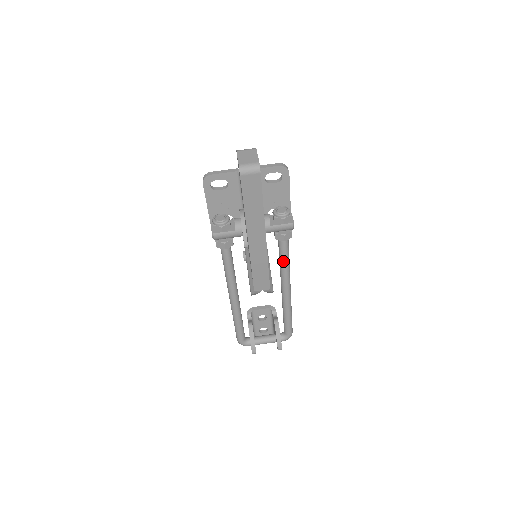
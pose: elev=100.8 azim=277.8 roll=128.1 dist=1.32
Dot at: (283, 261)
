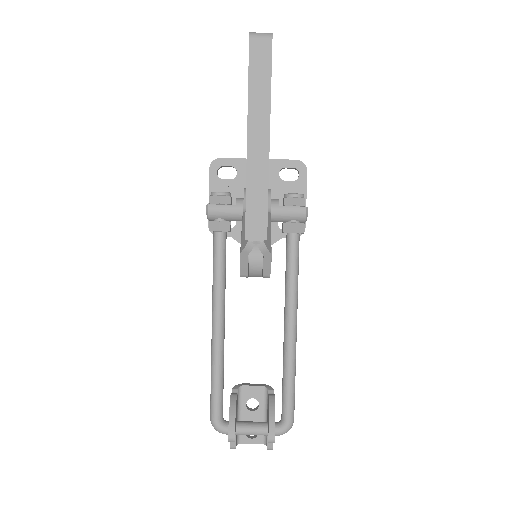
Dot at: (290, 271)
